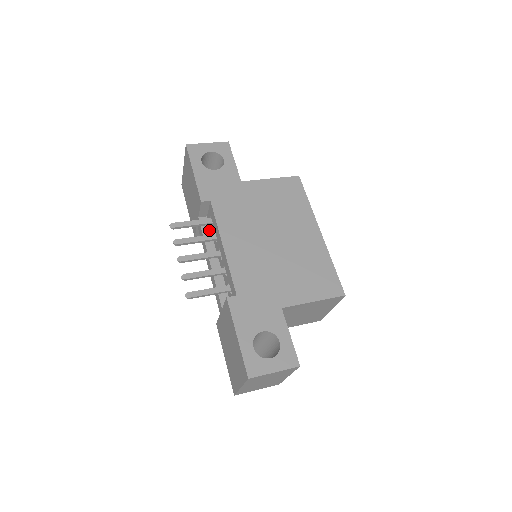
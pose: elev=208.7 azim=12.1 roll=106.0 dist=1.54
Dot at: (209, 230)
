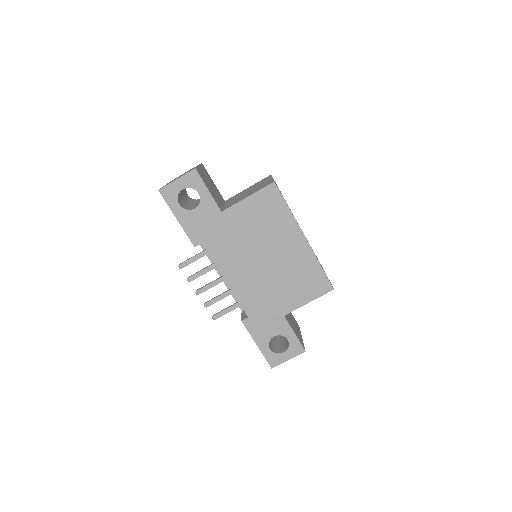
Dot at: occluded
